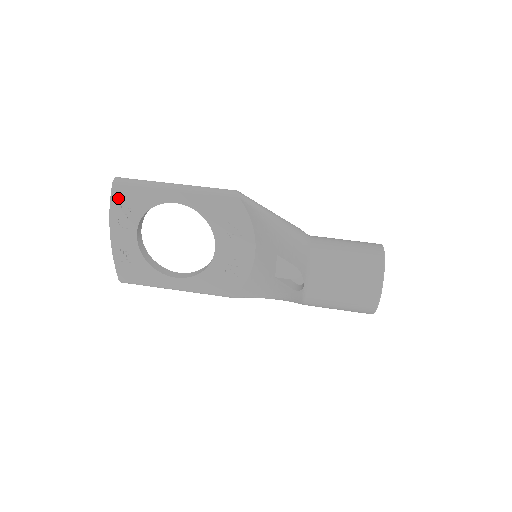
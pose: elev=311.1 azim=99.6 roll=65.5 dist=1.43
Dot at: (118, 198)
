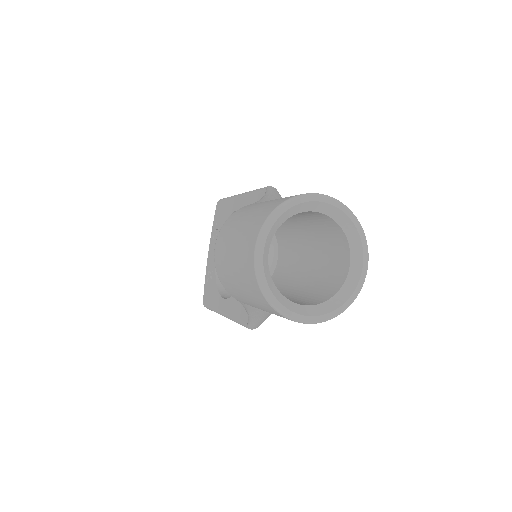
Dot at: (217, 216)
